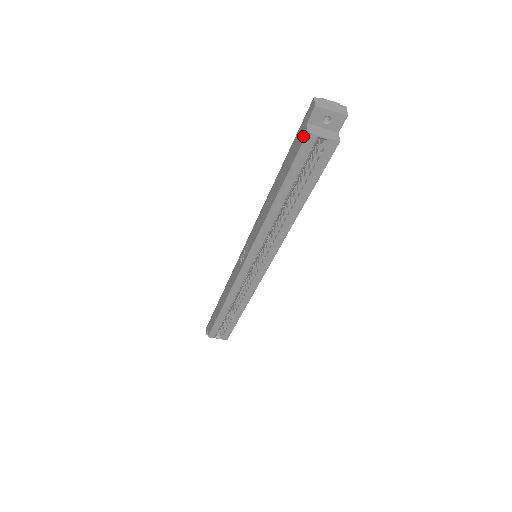
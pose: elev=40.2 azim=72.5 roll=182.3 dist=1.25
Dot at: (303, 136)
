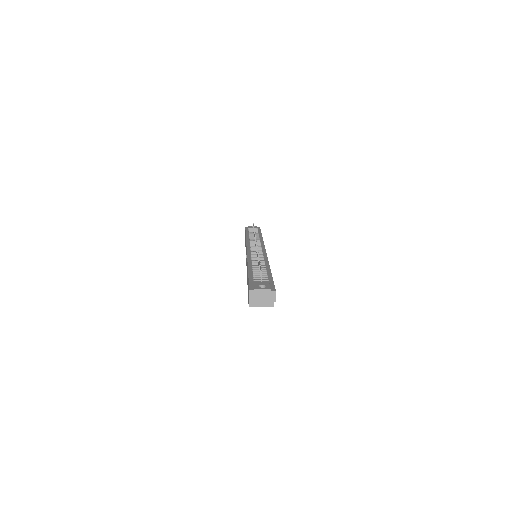
Dot at: (248, 300)
